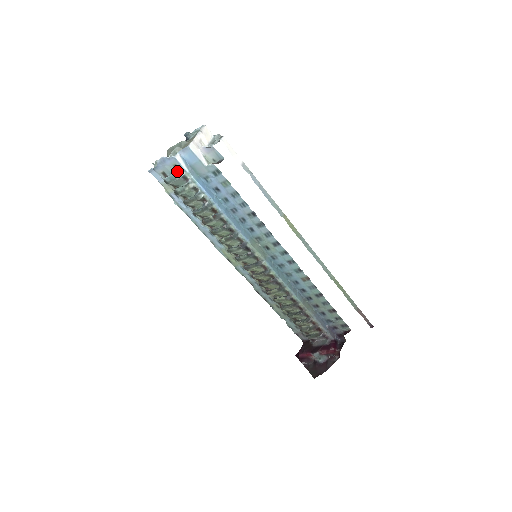
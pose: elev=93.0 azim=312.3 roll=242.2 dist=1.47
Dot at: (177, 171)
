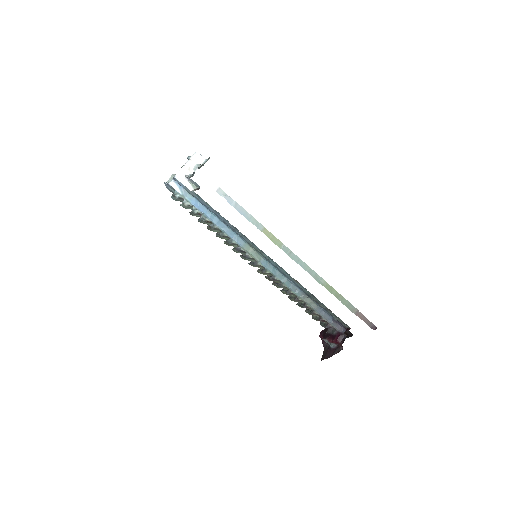
Dot at: (173, 194)
